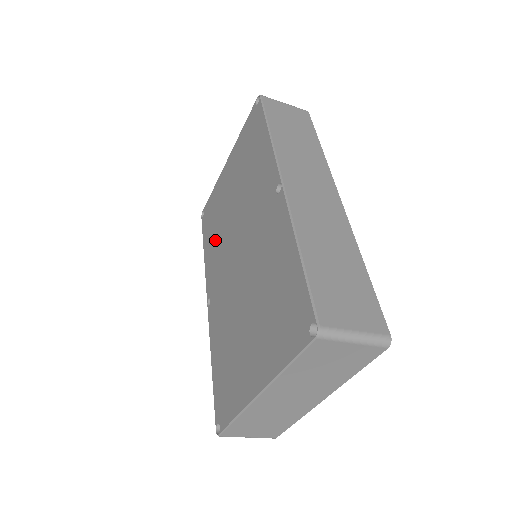
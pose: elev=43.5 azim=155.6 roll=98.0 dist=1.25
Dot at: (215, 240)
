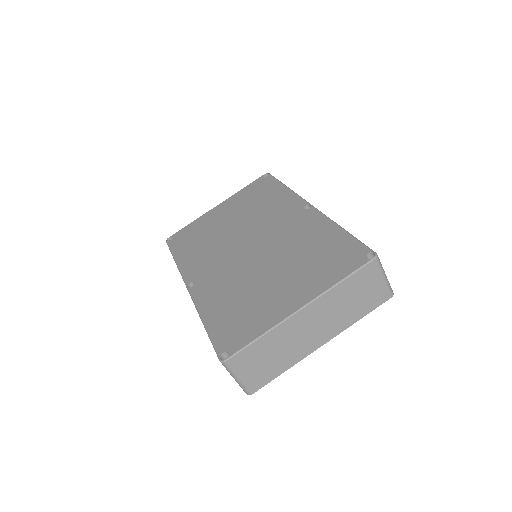
Dot at: (200, 248)
